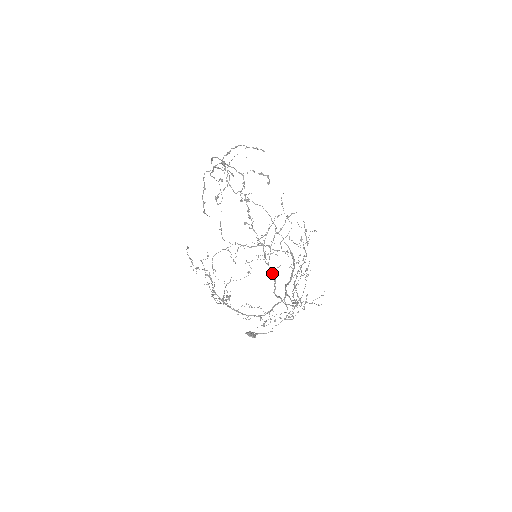
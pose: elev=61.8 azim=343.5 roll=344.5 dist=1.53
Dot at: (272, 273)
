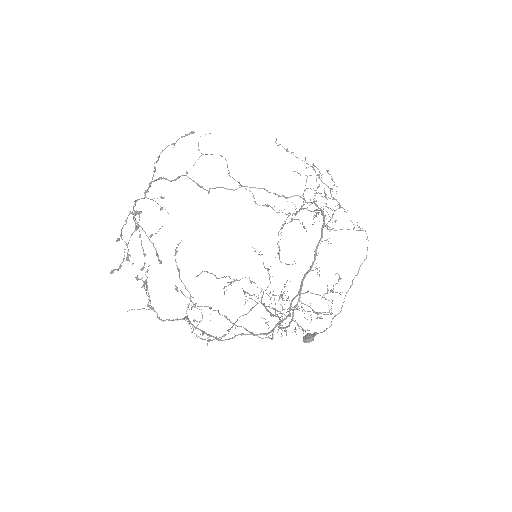
Dot at: occluded
